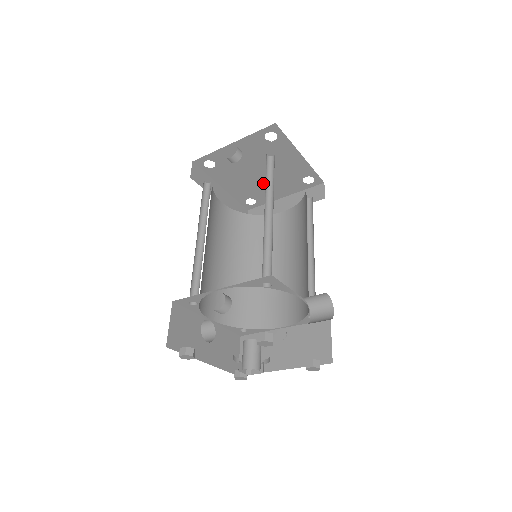
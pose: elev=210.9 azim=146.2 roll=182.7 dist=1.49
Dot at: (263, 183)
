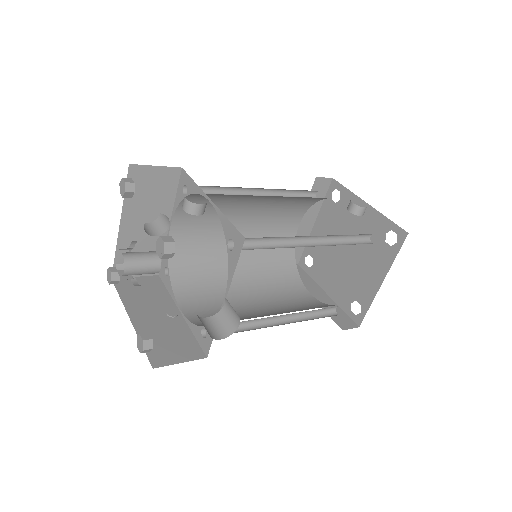
Dot at: (335, 262)
